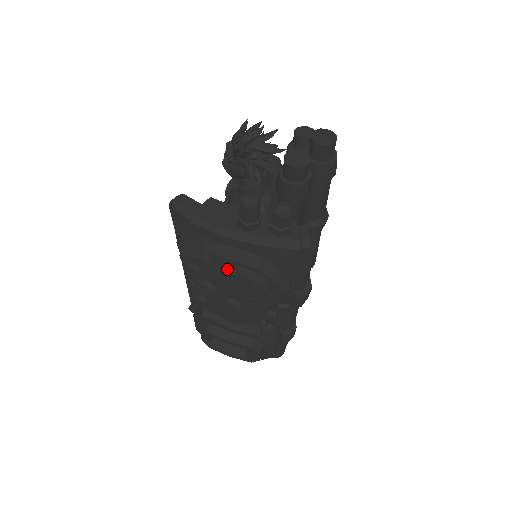
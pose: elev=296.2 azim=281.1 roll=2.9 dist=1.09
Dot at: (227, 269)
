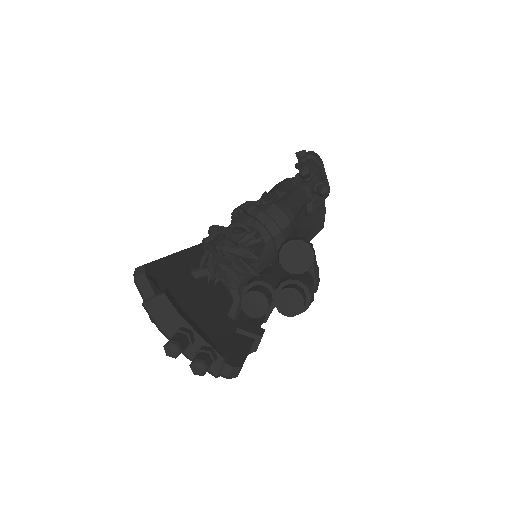
Dot at: occluded
